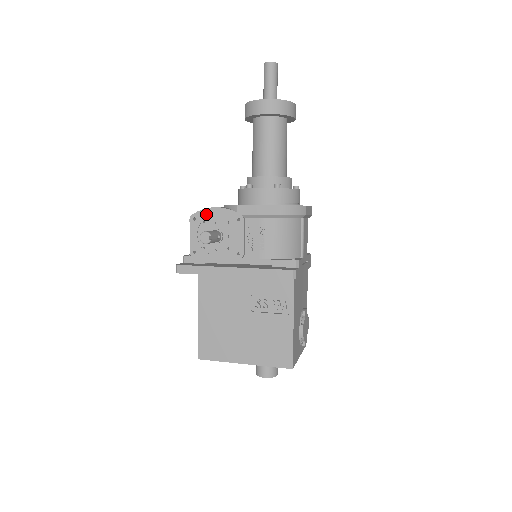
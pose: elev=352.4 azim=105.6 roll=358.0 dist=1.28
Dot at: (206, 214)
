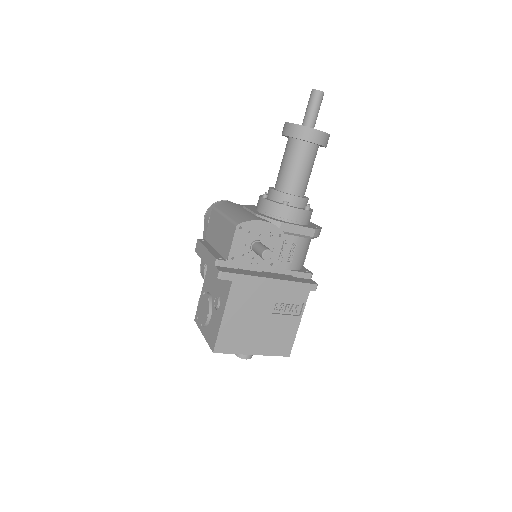
Dot at: (253, 225)
